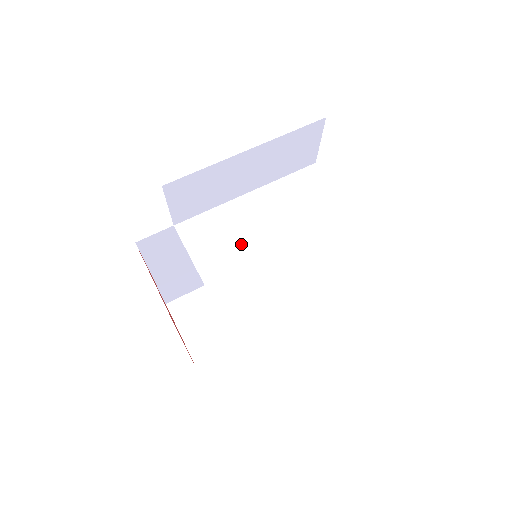
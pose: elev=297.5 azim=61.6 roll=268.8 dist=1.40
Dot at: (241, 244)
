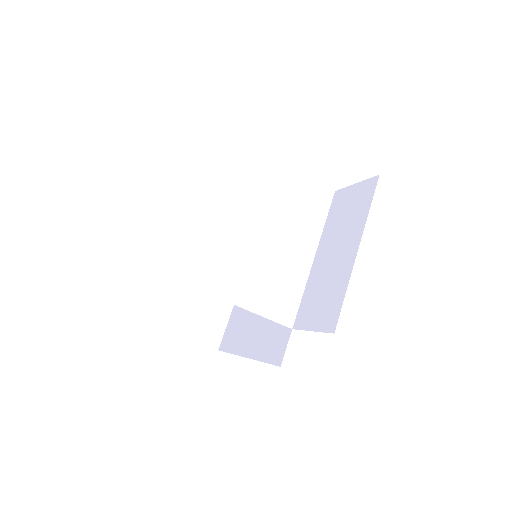
Dot at: (273, 269)
